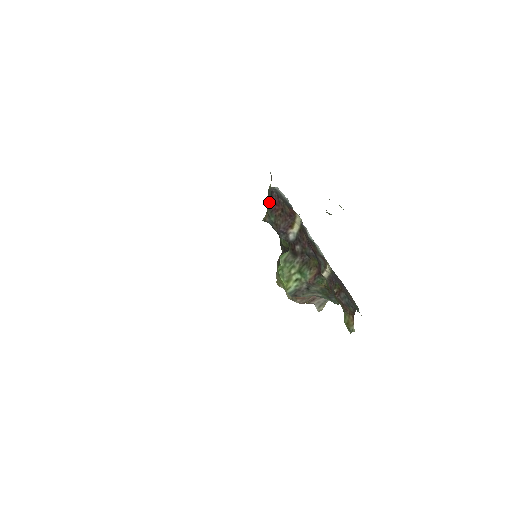
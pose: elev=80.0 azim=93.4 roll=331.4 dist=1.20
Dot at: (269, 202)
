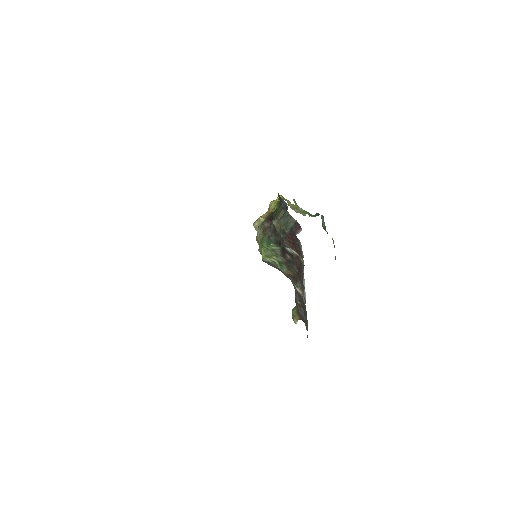
Dot at: (287, 229)
